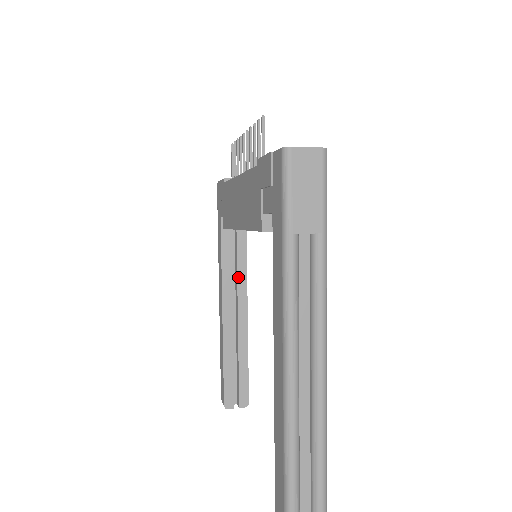
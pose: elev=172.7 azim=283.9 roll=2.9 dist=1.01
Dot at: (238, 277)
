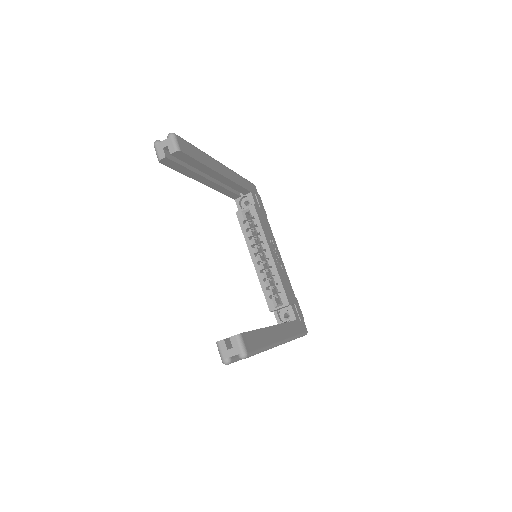
Dot at: occluded
